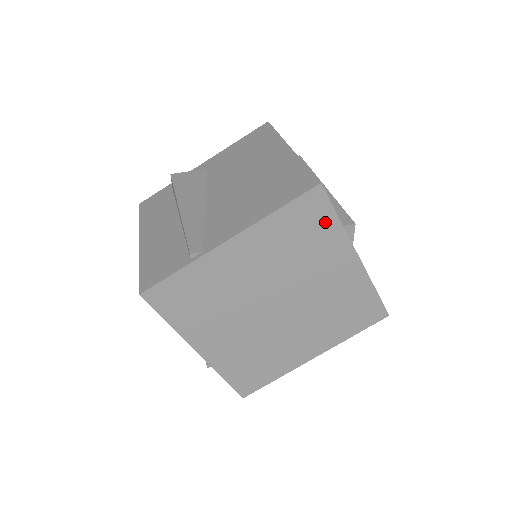
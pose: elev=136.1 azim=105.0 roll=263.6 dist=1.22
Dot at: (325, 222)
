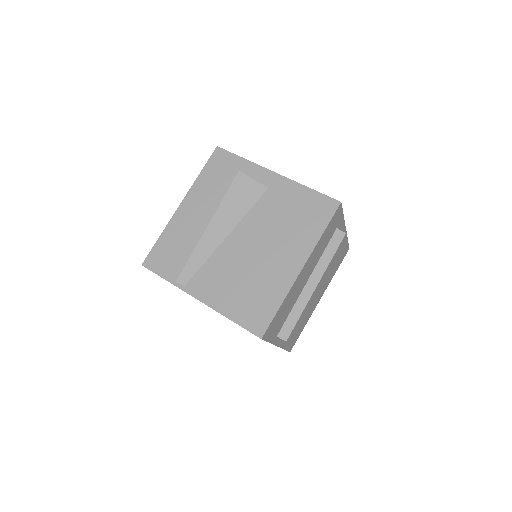
Dot at: occluded
